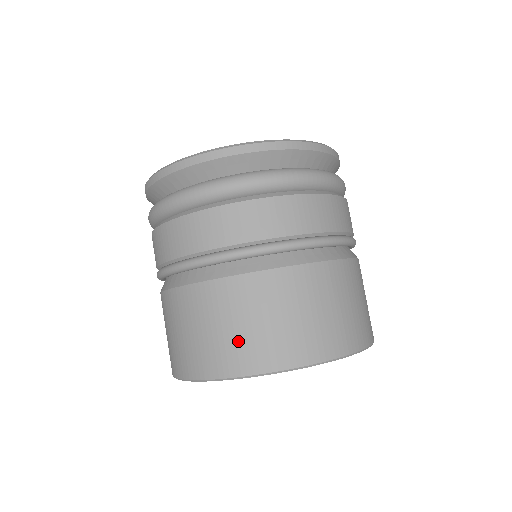
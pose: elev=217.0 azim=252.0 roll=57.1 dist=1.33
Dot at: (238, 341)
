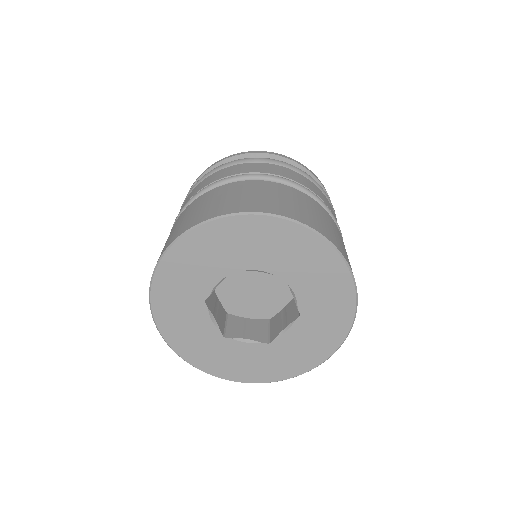
Dot at: (270, 201)
